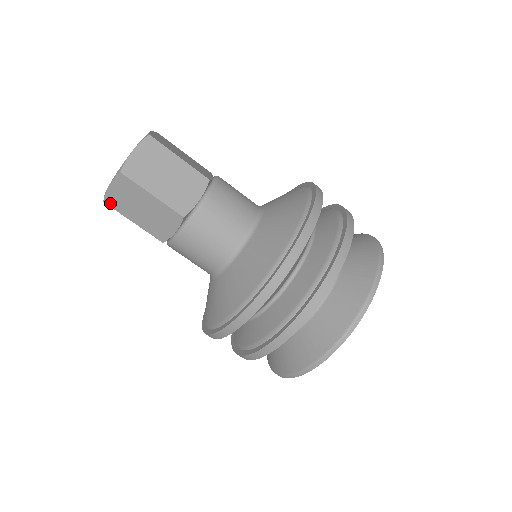
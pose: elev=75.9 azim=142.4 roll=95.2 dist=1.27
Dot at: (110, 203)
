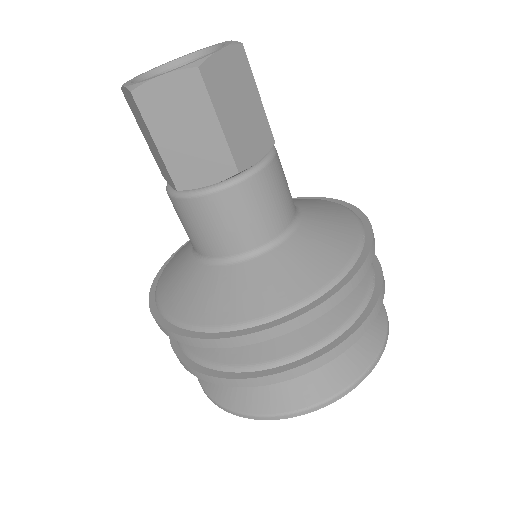
Dot at: (141, 99)
